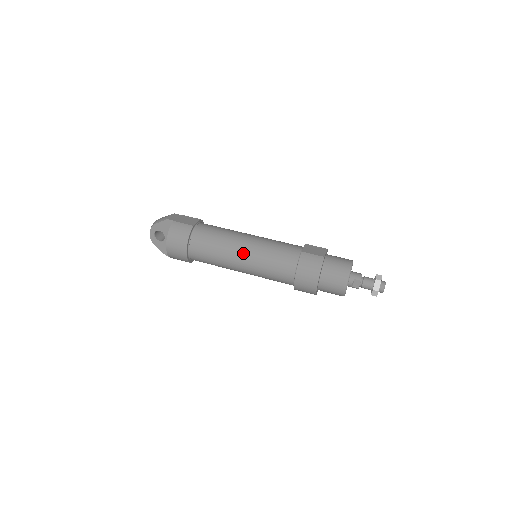
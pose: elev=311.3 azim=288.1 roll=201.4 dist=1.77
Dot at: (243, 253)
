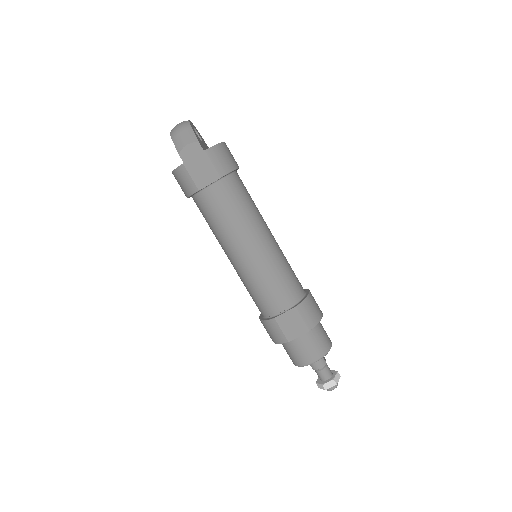
Dot at: (230, 259)
